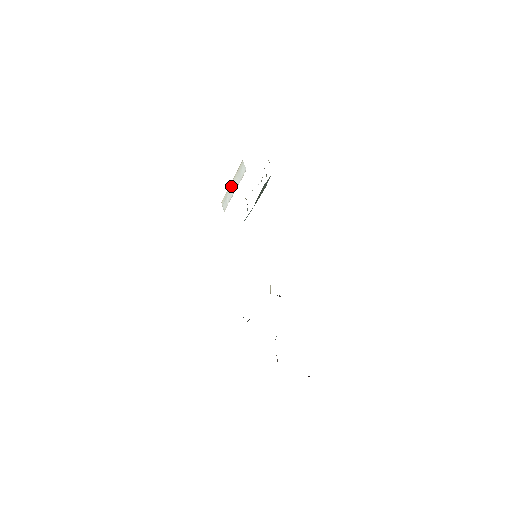
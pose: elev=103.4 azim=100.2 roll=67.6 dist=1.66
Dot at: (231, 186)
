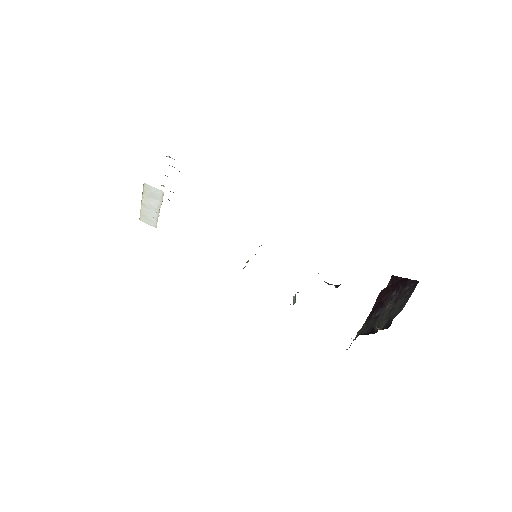
Dot at: (146, 207)
